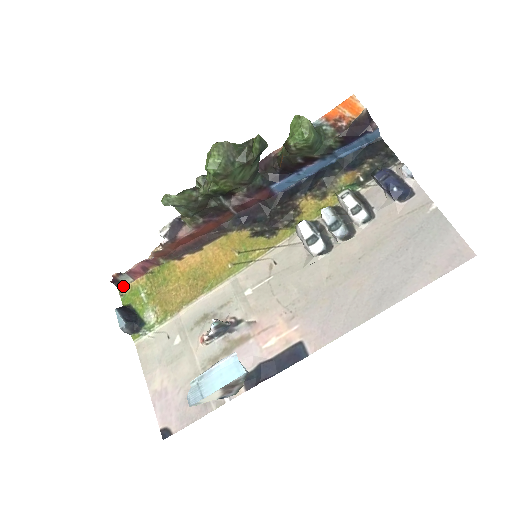
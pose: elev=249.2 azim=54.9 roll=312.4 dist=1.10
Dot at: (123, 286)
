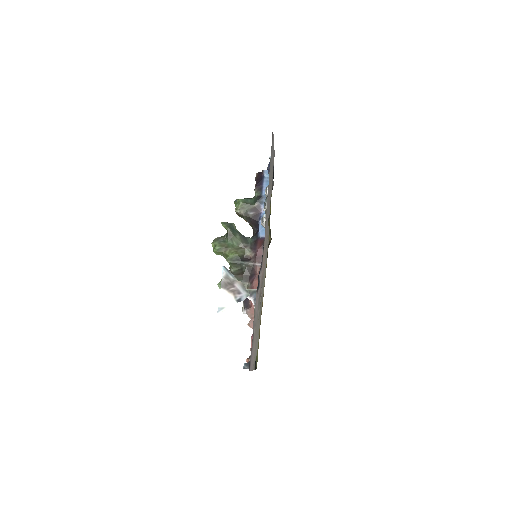
Dot at: occluded
